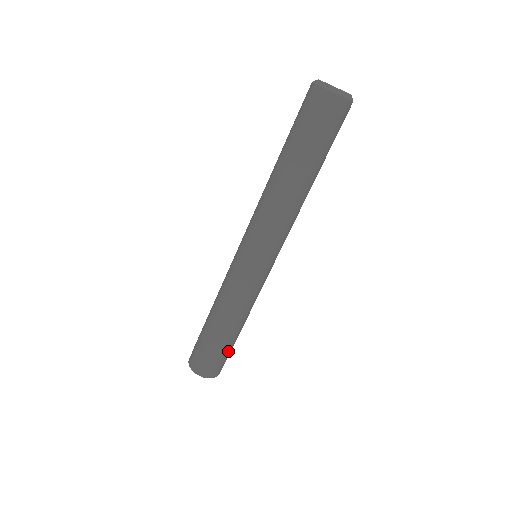
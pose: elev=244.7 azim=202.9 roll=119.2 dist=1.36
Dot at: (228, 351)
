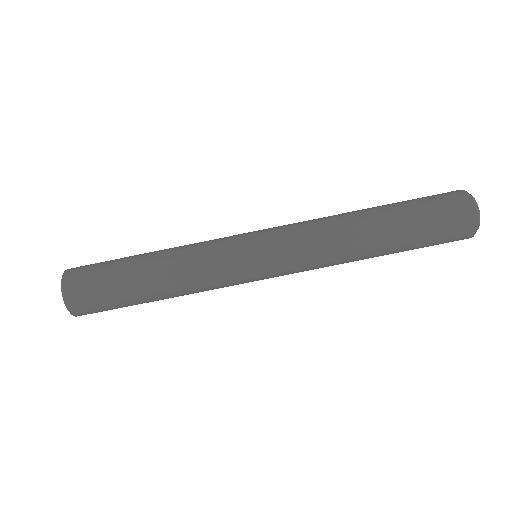
Dot at: (115, 294)
